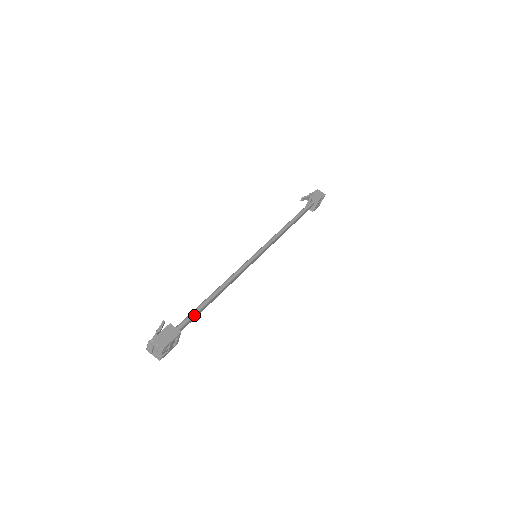
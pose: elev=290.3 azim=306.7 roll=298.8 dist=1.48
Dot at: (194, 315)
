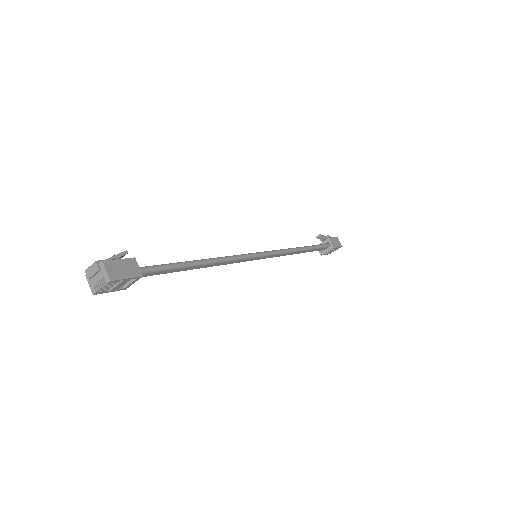
Dot at: (165, 269)
